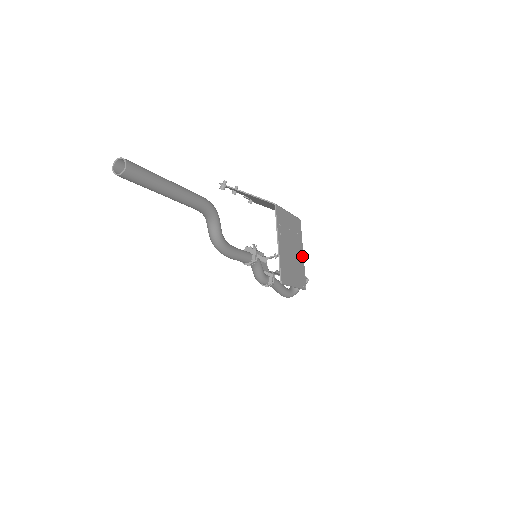
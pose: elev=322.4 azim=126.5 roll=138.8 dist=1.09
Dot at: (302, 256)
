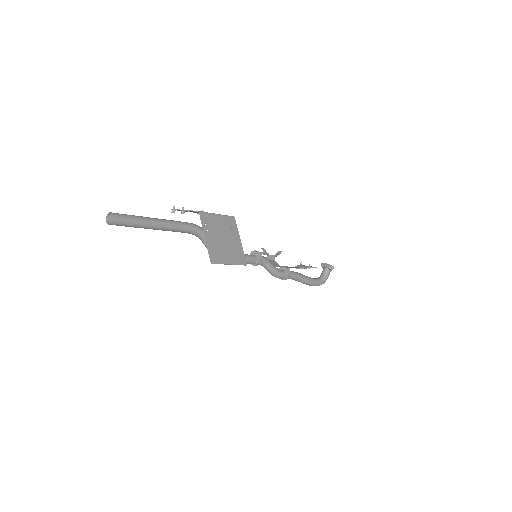
Dot at: (239, 242)
